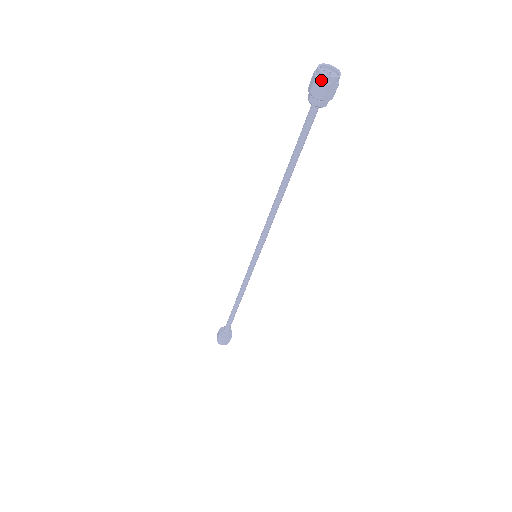
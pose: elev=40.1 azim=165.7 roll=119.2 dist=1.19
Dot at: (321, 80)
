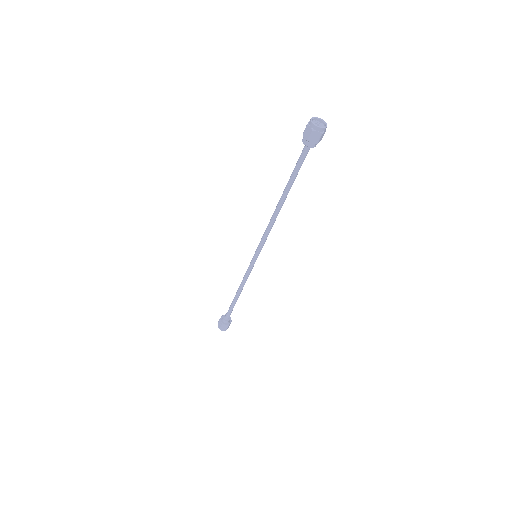
Dot at: (317, 131)
